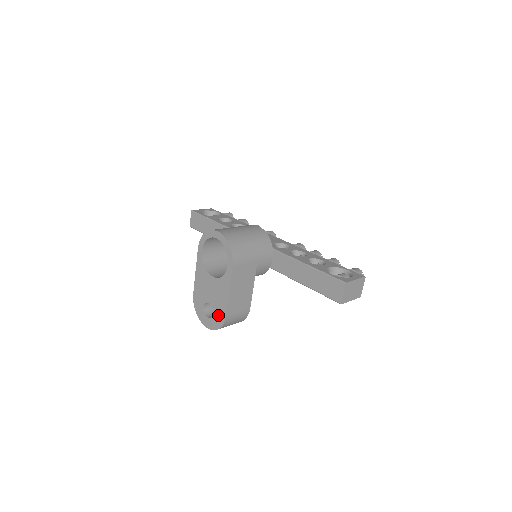
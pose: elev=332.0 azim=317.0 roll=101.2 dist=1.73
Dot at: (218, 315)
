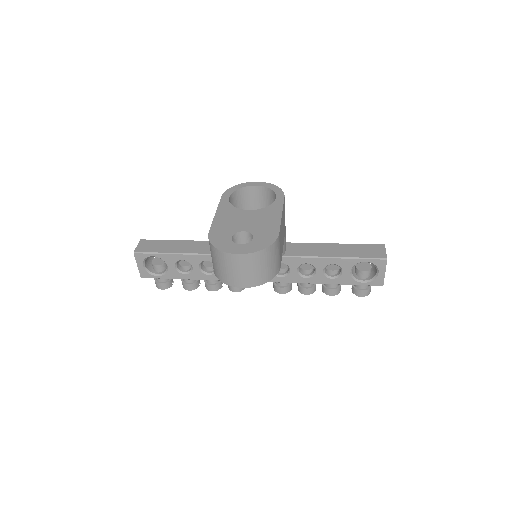
Dot at: (264, 236)
